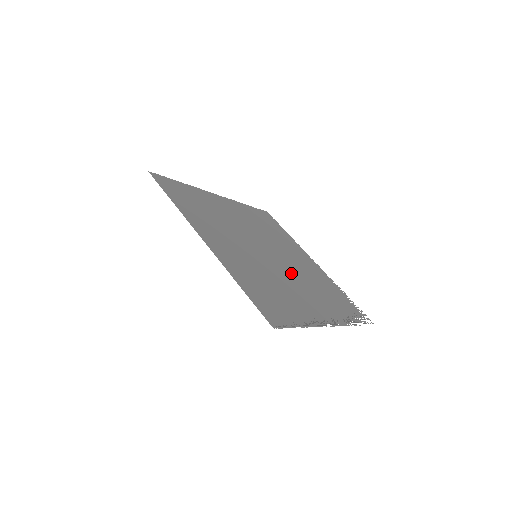
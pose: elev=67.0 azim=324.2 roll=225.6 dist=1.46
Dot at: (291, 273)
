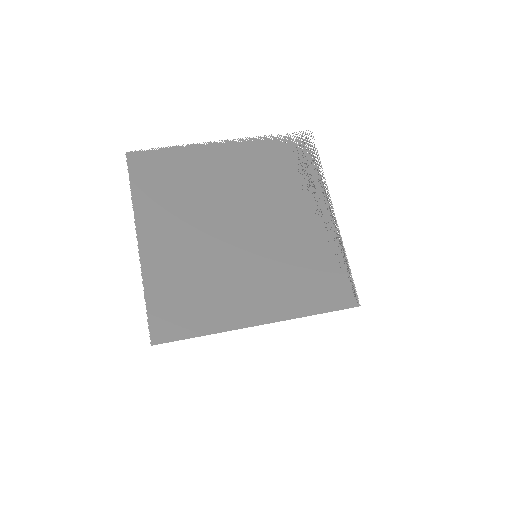
Dot at: (266, 215)
